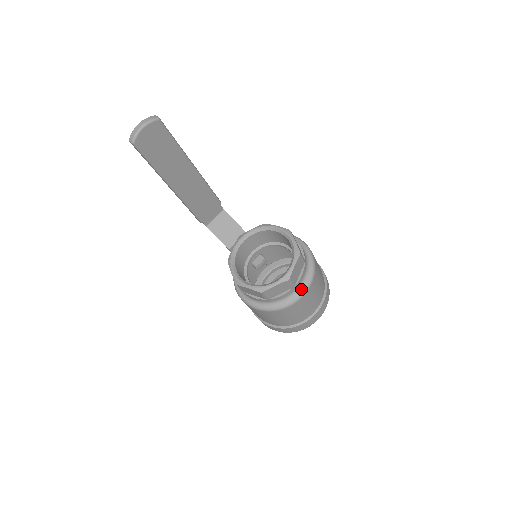
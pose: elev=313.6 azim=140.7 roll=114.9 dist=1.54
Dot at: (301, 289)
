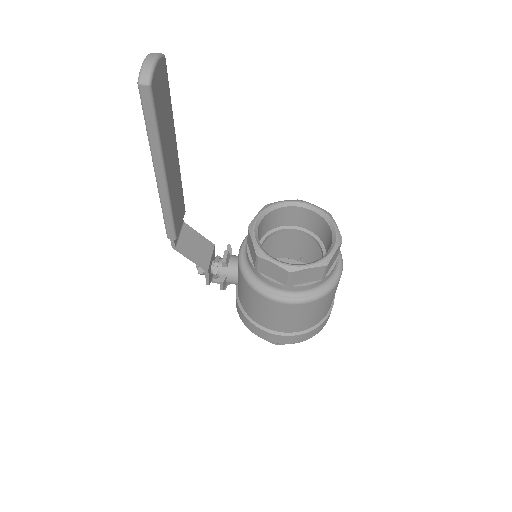
Dot at: (339, 258)
